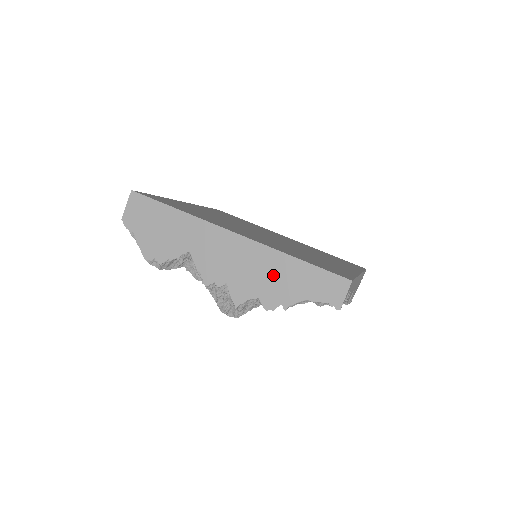
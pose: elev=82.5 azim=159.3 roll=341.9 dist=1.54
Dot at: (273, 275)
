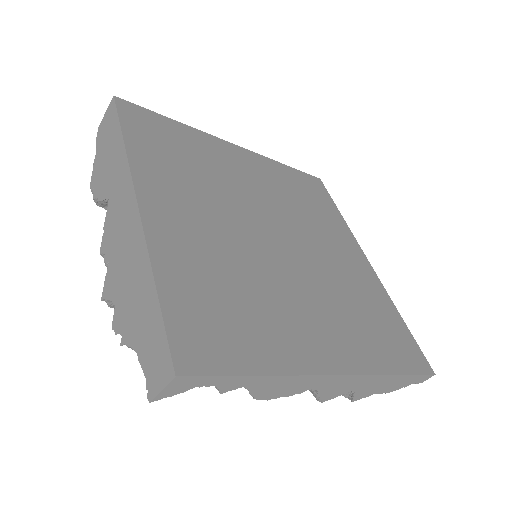
Dot at: (133, 288)
